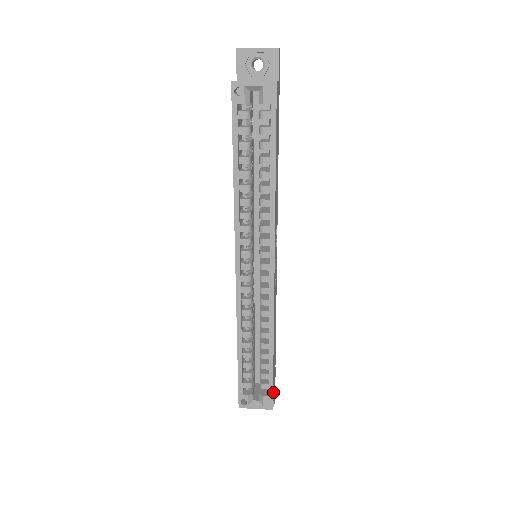
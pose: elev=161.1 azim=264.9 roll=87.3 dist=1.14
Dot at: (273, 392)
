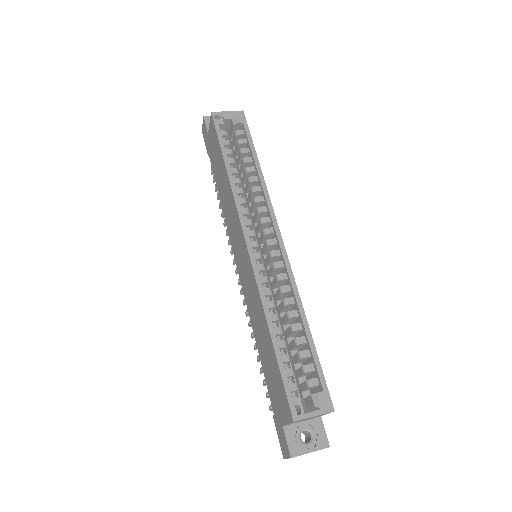
Dot at: occluded
